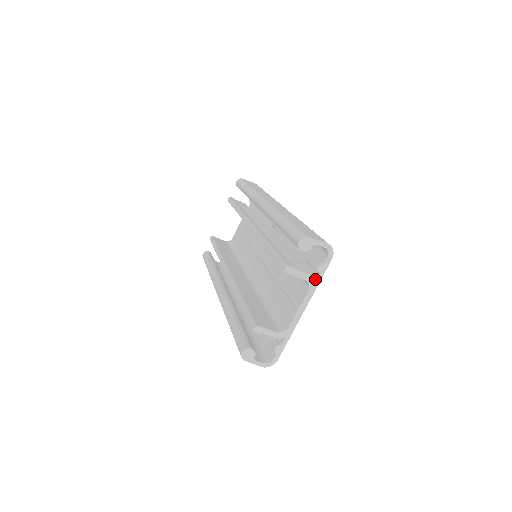
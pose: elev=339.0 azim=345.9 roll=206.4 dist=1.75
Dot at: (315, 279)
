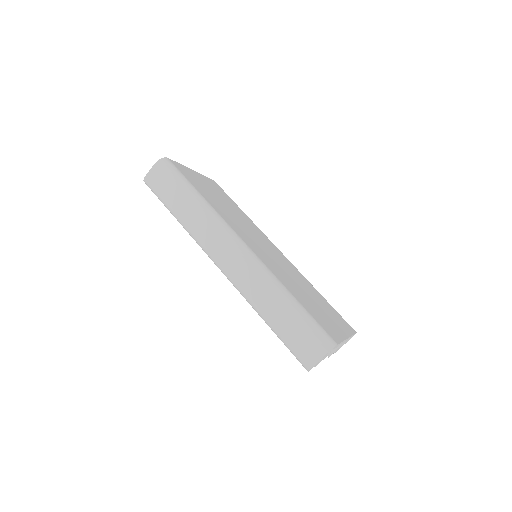
Dot at: occluded
